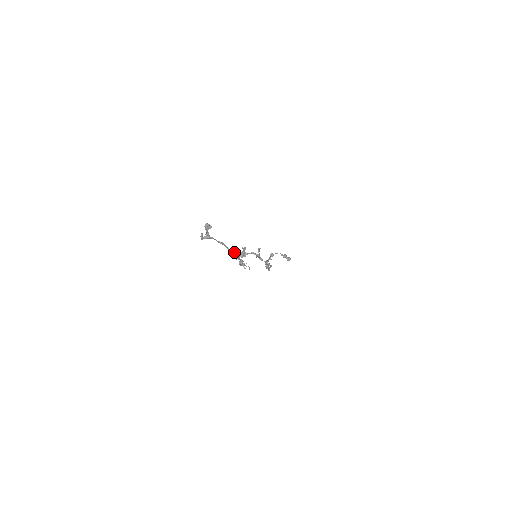
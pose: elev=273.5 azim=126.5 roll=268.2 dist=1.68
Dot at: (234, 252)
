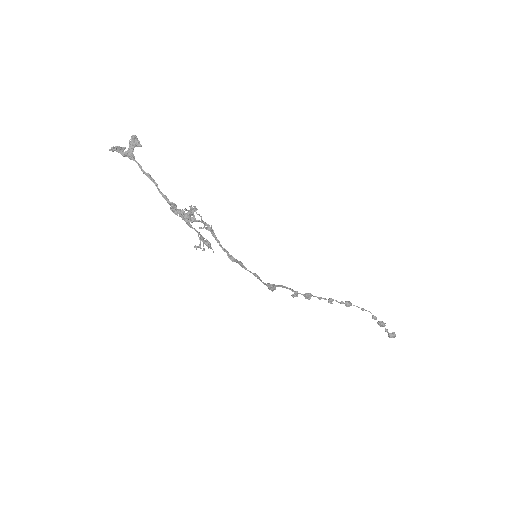
Dot at: (168, 202)
